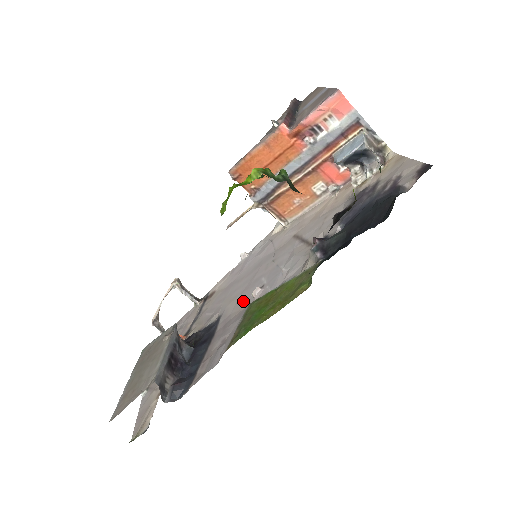
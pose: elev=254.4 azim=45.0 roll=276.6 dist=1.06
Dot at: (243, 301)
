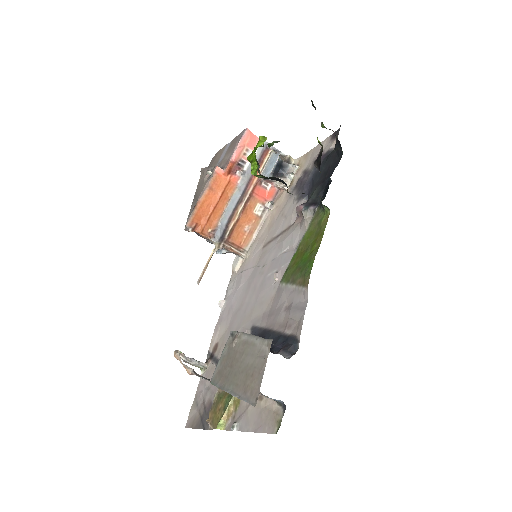
Dot at: (267, 296)
